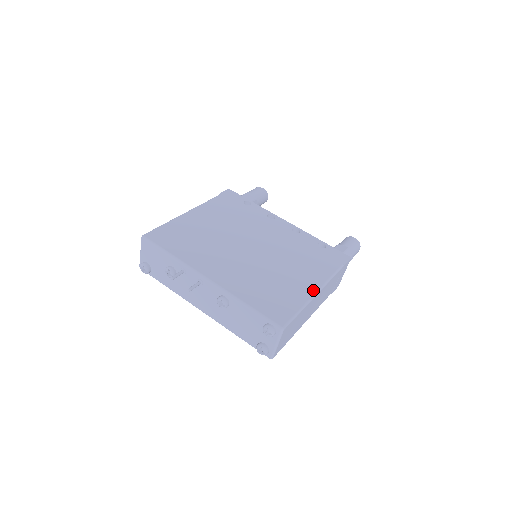
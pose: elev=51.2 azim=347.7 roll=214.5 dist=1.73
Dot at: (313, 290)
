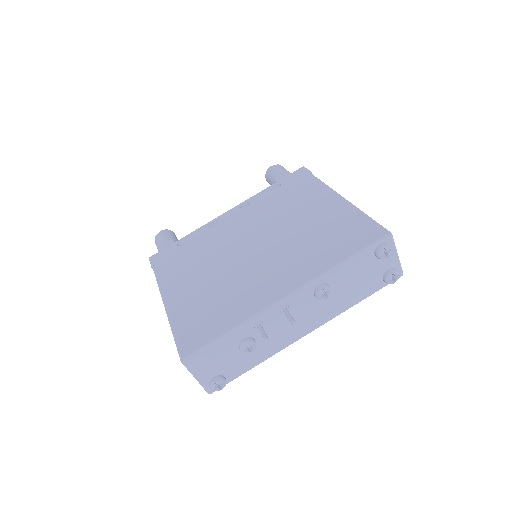
Dot at: (340, 201)
